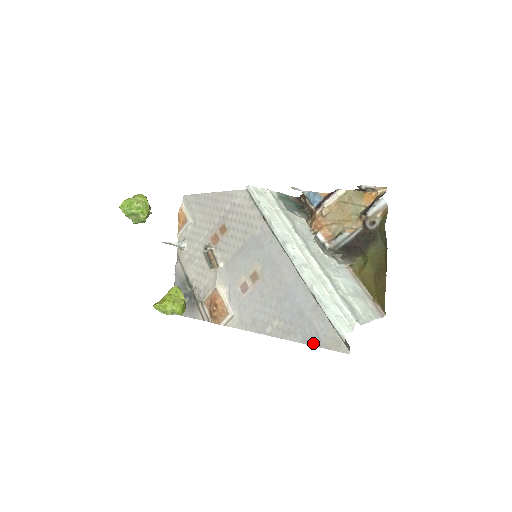
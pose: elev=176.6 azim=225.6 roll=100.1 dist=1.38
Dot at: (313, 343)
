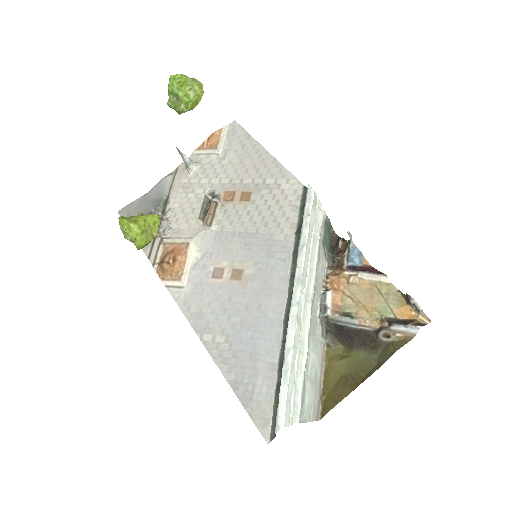
Dot at: (241, 396)
